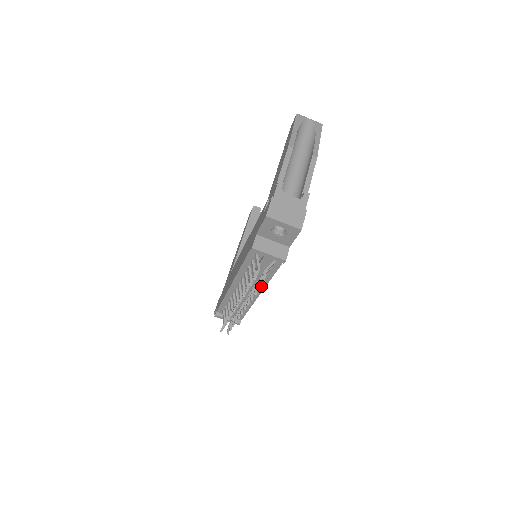
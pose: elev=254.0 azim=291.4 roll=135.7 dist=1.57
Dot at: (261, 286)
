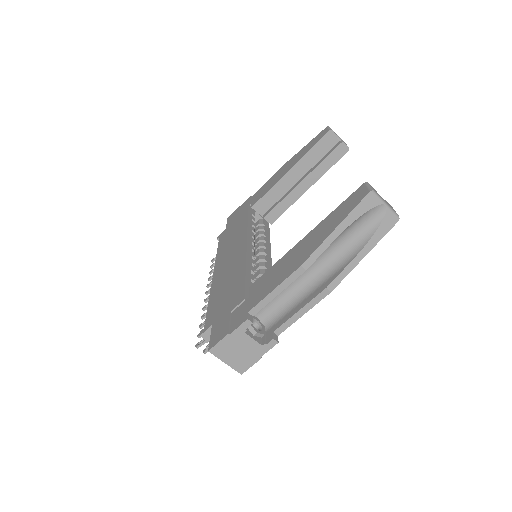
Dot at: occluded
